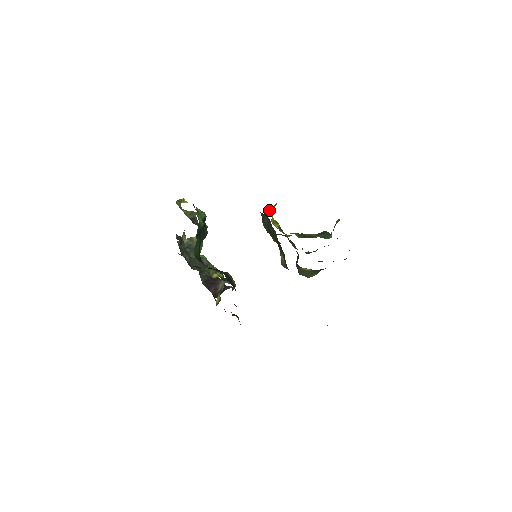
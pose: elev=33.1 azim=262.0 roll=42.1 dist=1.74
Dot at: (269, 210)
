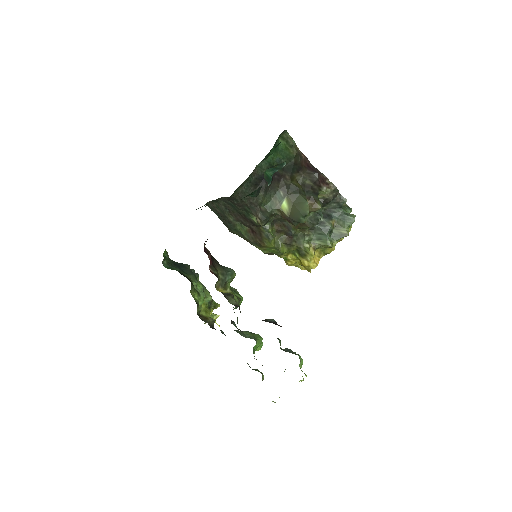
Dot at: occluded
